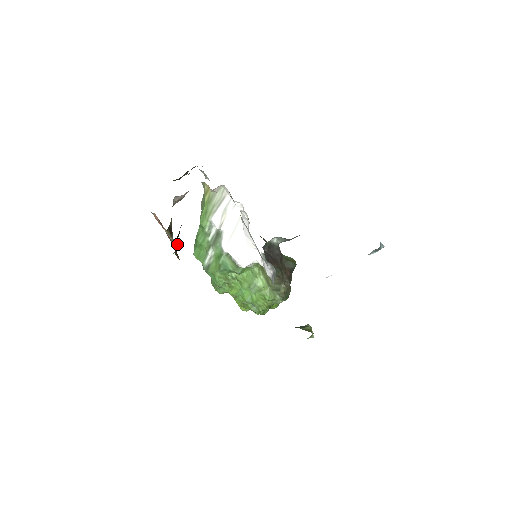
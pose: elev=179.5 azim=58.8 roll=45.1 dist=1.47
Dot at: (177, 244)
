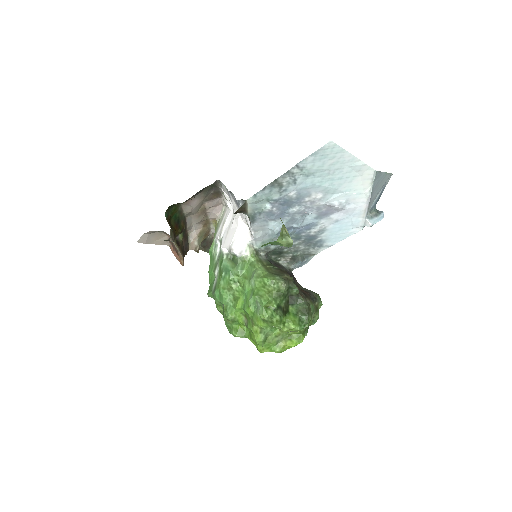
Dot at: (170, 215)
